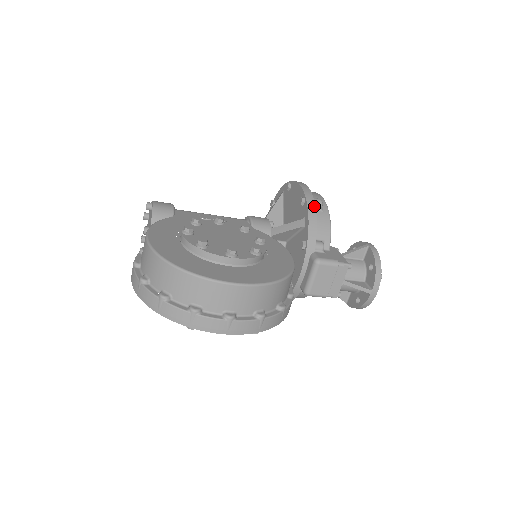
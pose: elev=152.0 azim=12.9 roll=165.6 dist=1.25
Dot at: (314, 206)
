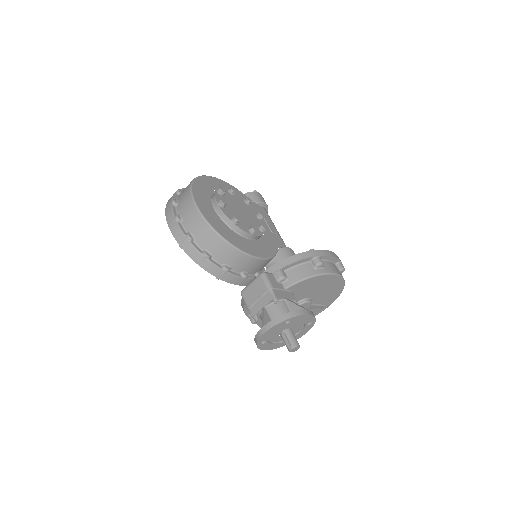
Dot at: (310, 256)
